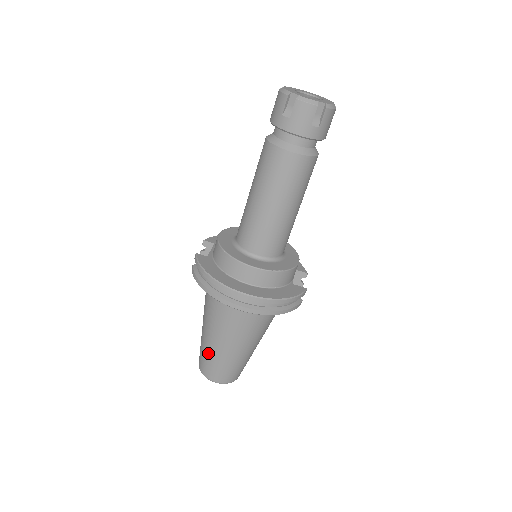
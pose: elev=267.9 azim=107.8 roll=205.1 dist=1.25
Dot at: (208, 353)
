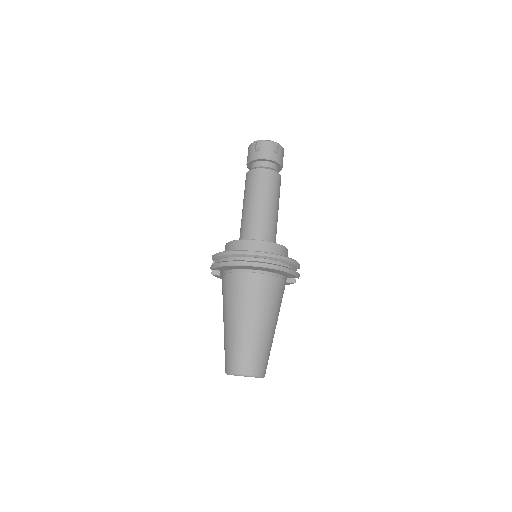
Dot at: (235, 342)
